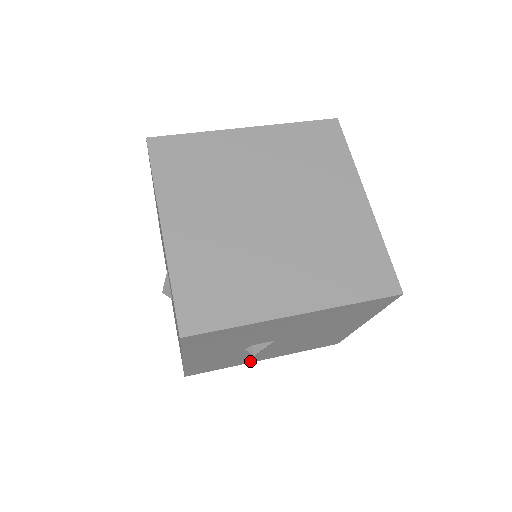
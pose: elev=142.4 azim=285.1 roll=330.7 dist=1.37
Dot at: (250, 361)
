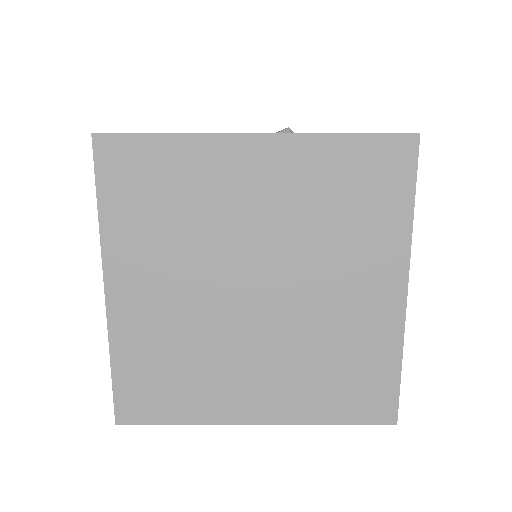
Dot at: occluded
